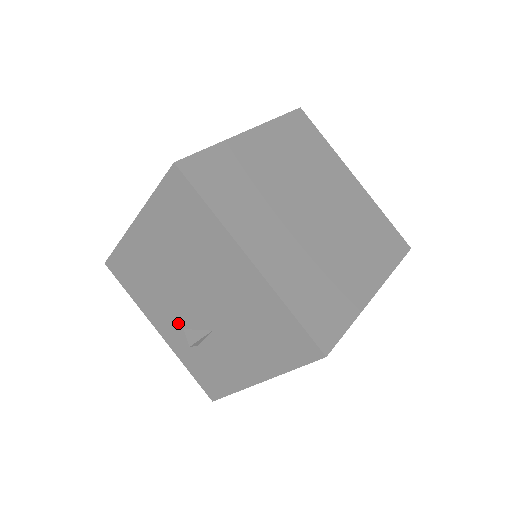
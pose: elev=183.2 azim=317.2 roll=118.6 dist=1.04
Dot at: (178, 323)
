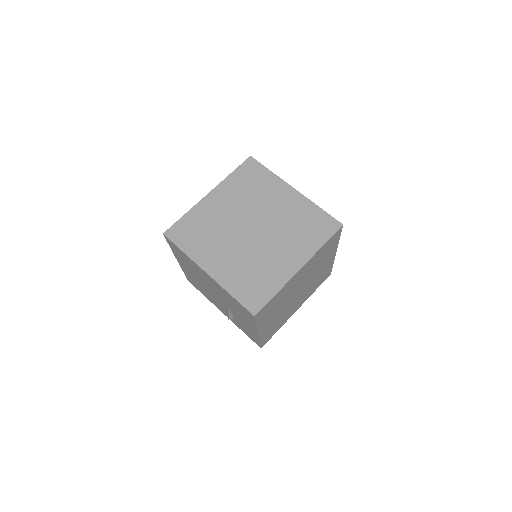
Dot at: (222, 307)
